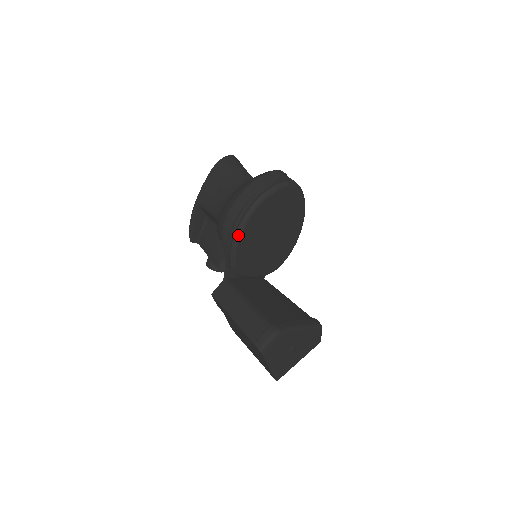
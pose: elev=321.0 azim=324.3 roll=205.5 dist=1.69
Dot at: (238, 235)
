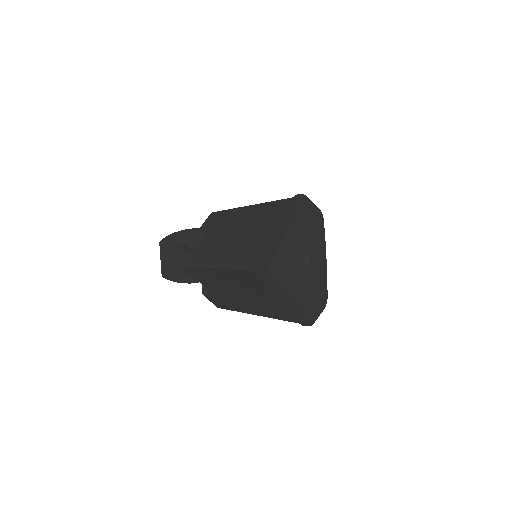
Dot at: occluded
